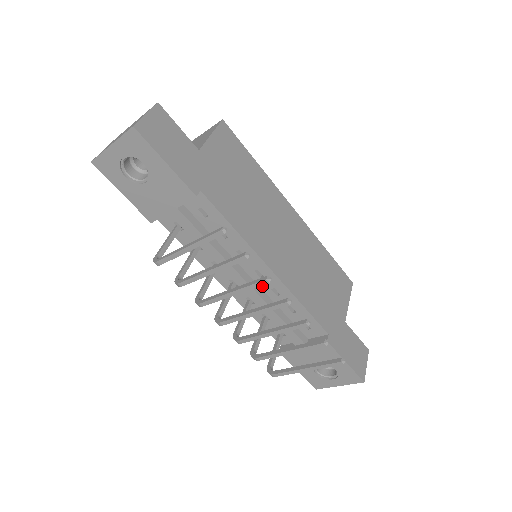
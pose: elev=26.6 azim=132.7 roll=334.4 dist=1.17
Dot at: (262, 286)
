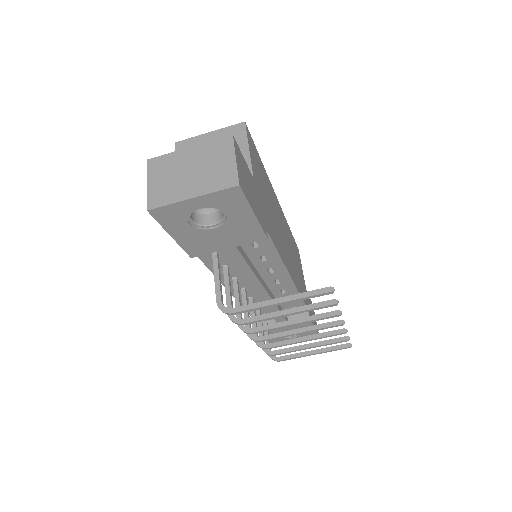
Dot at: (273, 289)
